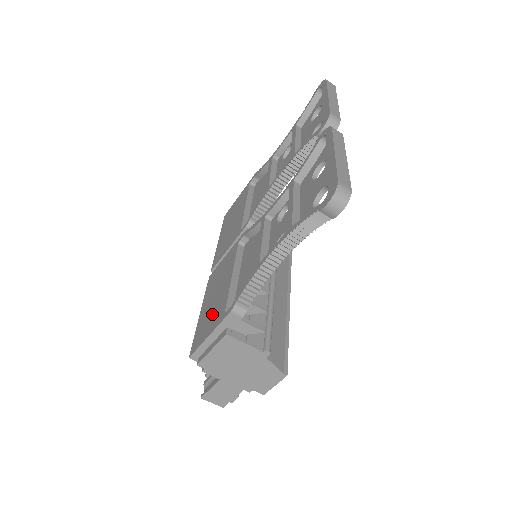
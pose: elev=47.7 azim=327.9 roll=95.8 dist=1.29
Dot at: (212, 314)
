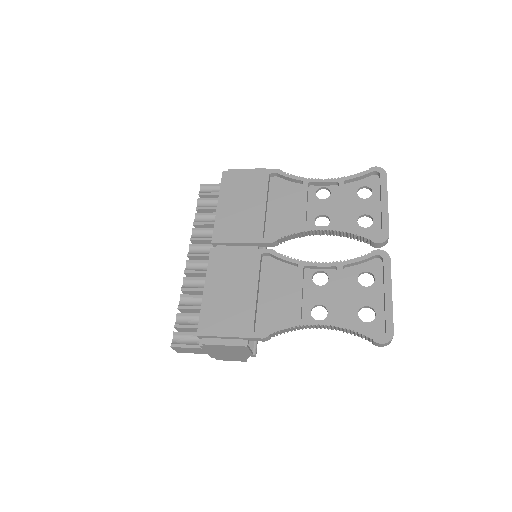
Dot at: (231, 314)
